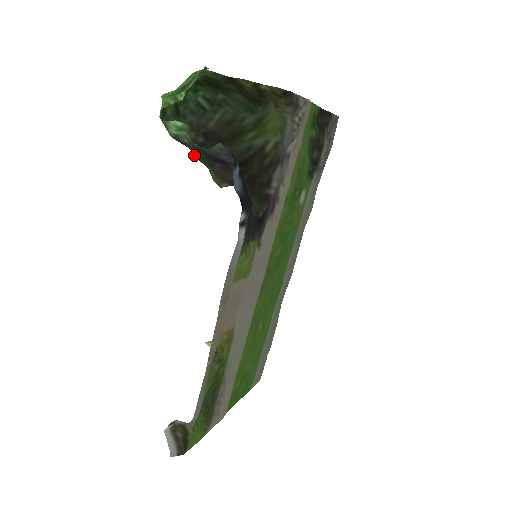
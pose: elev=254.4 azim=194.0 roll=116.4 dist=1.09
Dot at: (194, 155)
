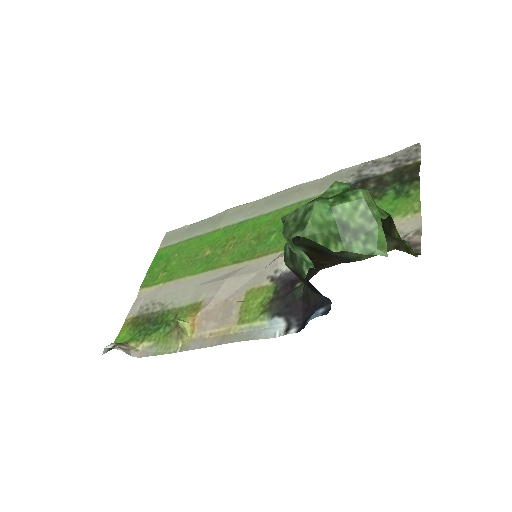
Dot at: (291, 261)
